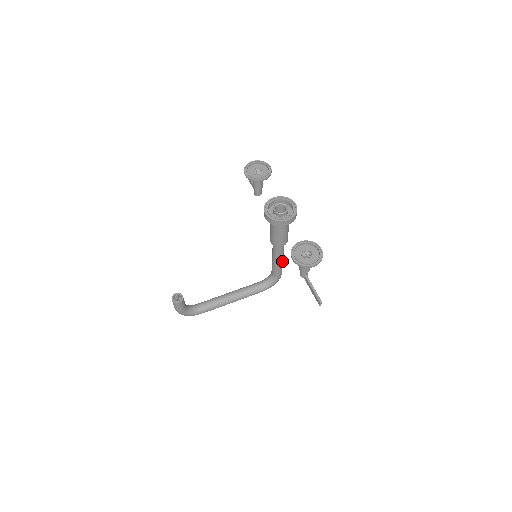
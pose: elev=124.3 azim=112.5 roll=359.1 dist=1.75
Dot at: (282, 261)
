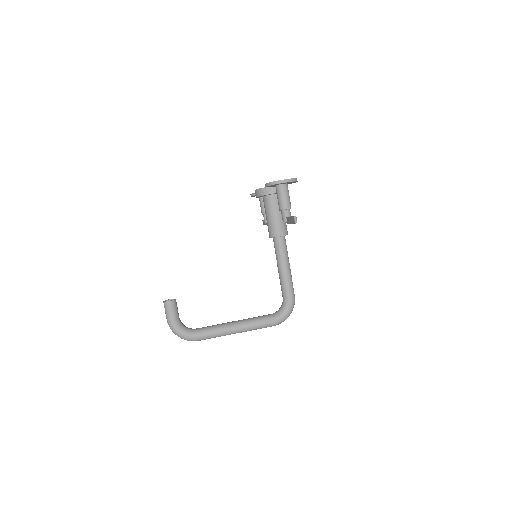
Dot at: (289, 271)
